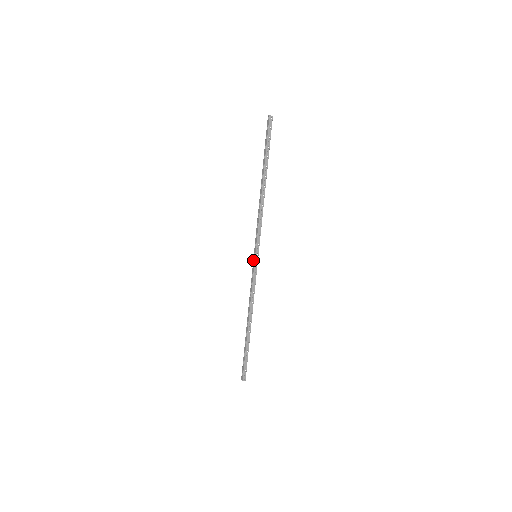
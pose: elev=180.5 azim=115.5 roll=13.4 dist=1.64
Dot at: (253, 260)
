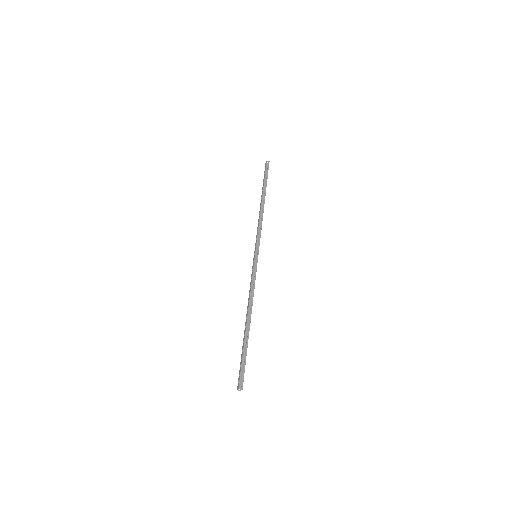
Dot at: (253, 260)
